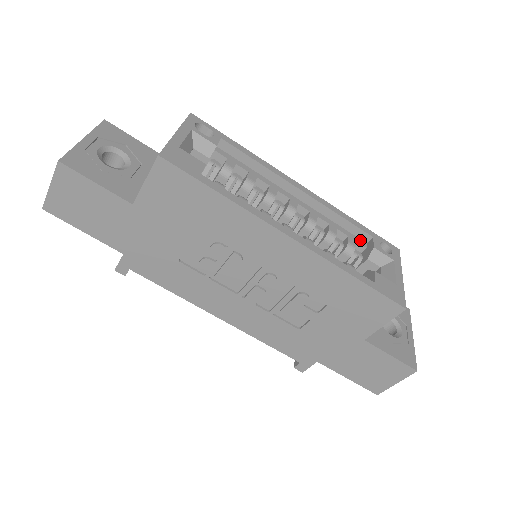
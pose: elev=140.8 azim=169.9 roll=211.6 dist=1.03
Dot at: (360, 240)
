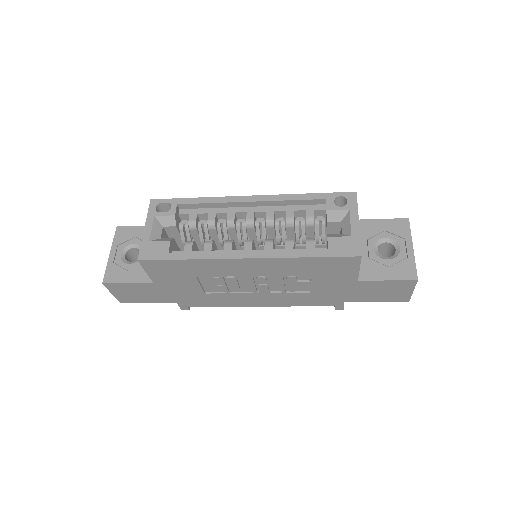
Dot at: (319, 206)
